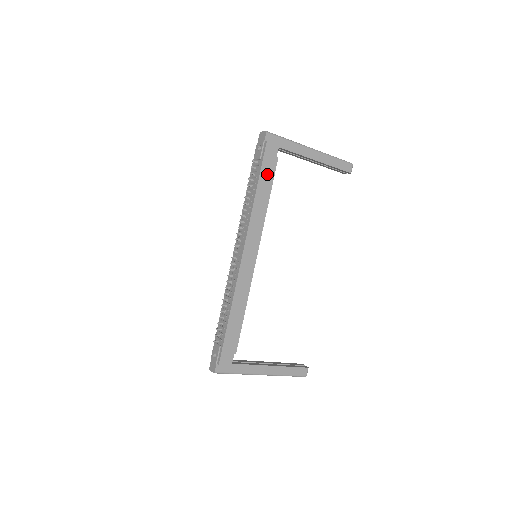
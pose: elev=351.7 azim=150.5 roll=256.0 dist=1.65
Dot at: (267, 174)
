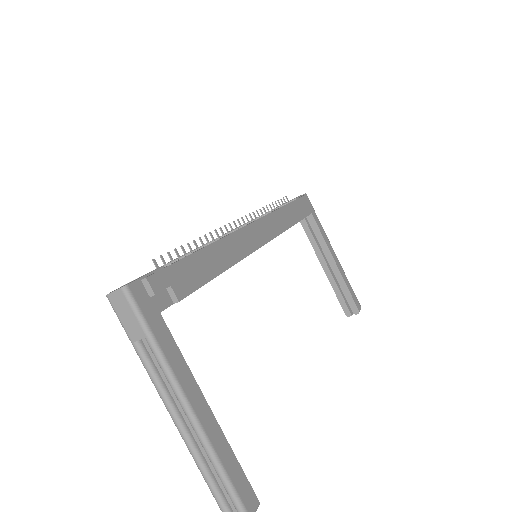
Dot at: (299, 209)
